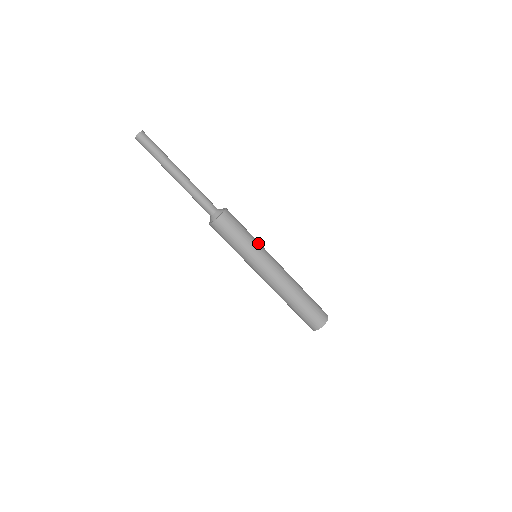
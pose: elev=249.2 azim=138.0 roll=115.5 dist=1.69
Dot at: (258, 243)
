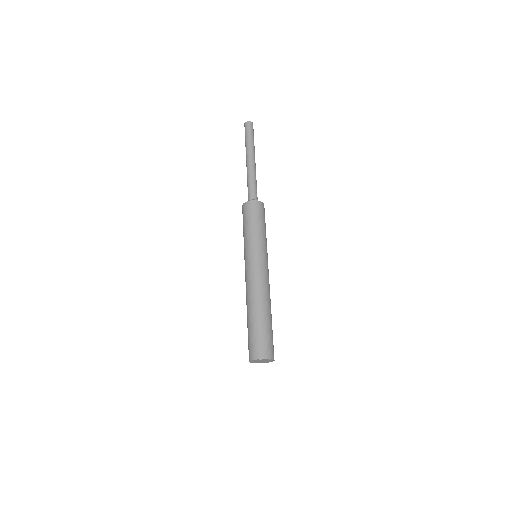
Dot at: (261, 243)
